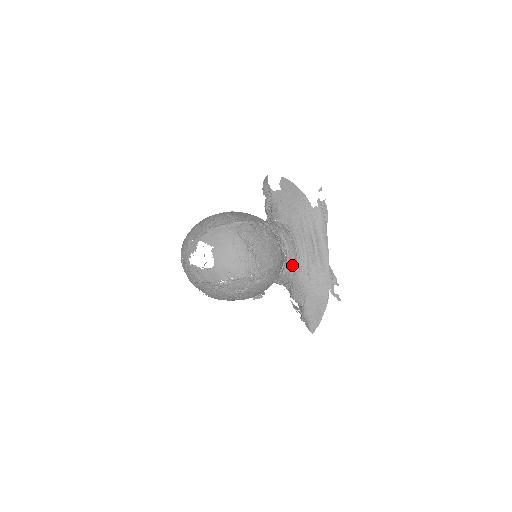
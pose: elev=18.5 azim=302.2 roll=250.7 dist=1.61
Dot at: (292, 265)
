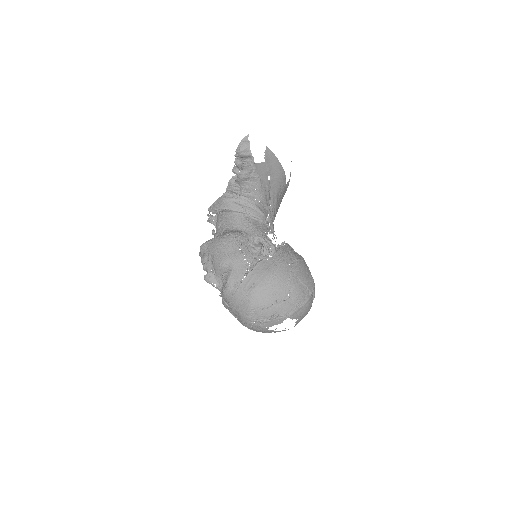
Dot at: occluded
